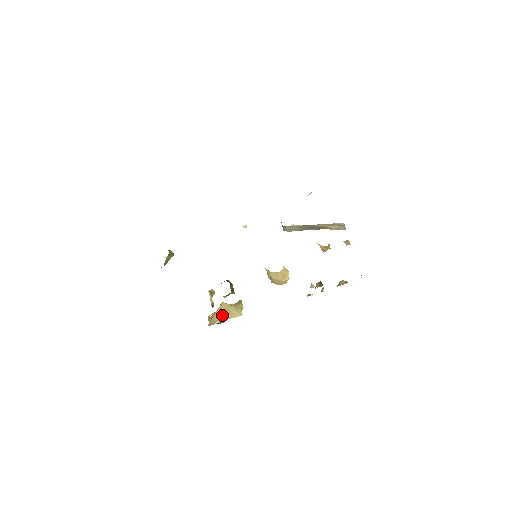
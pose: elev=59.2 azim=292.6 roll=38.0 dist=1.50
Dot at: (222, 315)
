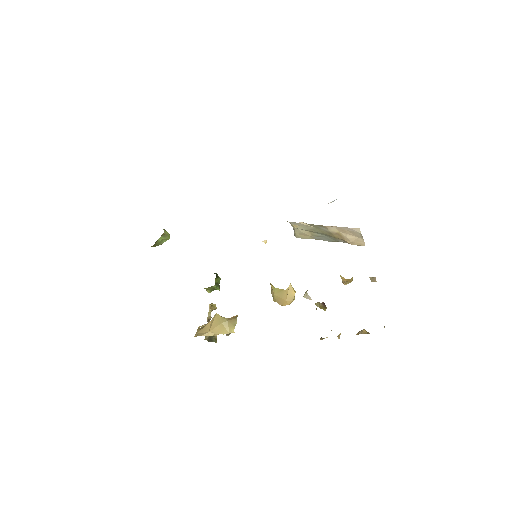
Dot at: (212, 328)
